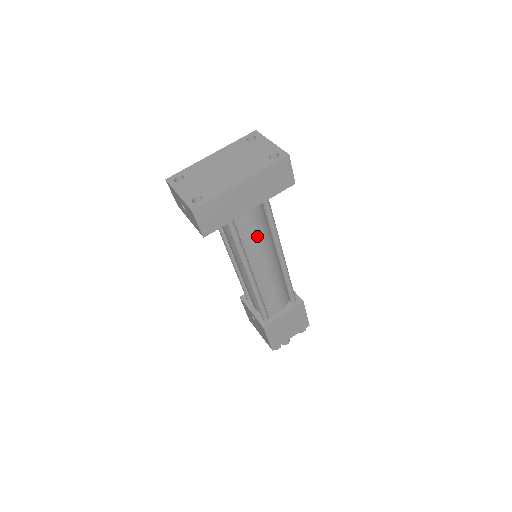
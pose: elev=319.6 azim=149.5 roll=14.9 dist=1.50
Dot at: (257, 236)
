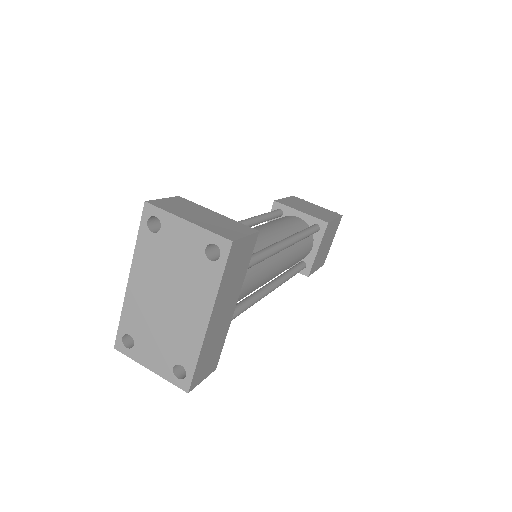
Dot at: (254, 283)
